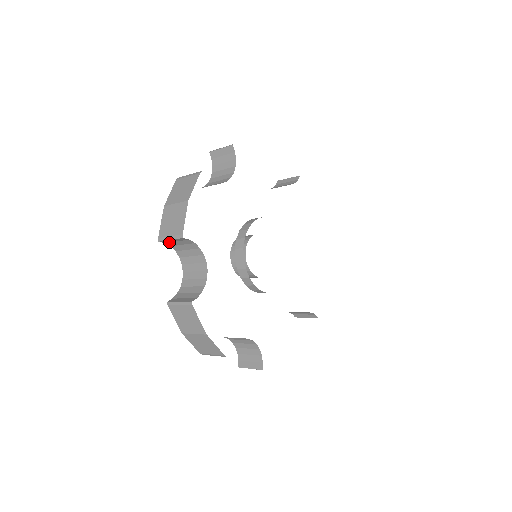
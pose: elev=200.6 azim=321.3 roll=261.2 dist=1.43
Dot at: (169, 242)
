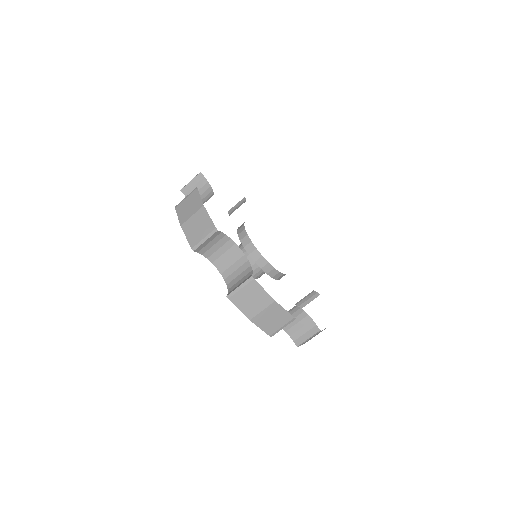
Dot at: (202, 248)
